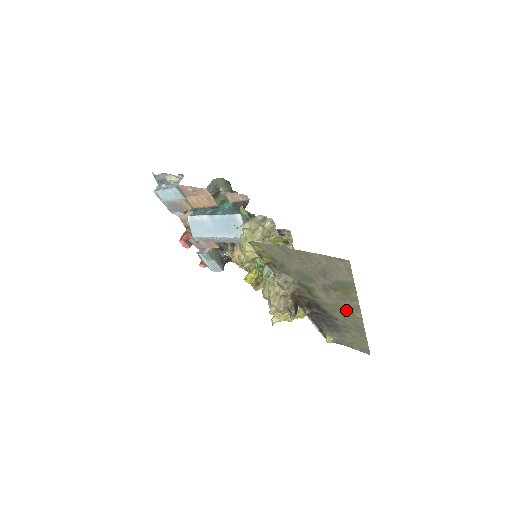
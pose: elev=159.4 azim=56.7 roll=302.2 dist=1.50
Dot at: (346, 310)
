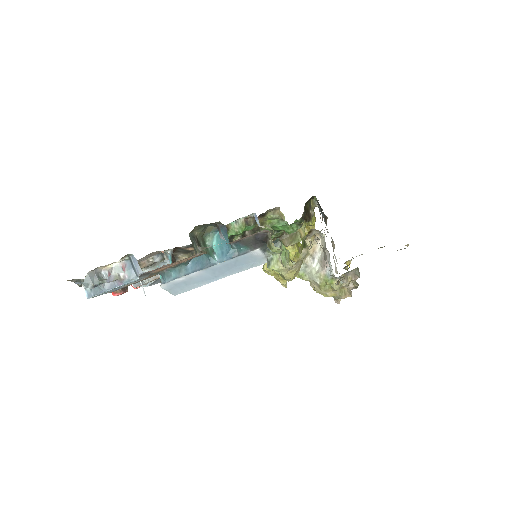
Dot at: occluded
